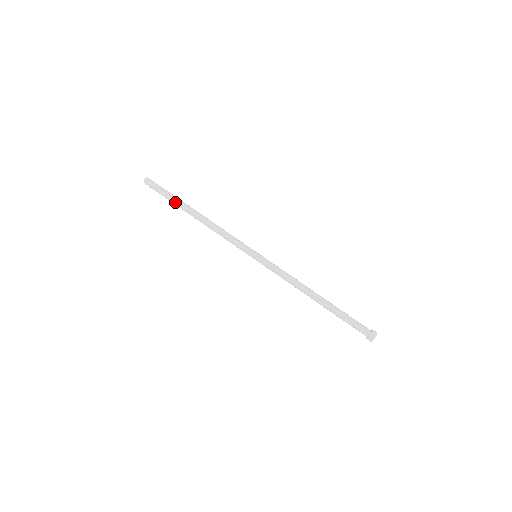
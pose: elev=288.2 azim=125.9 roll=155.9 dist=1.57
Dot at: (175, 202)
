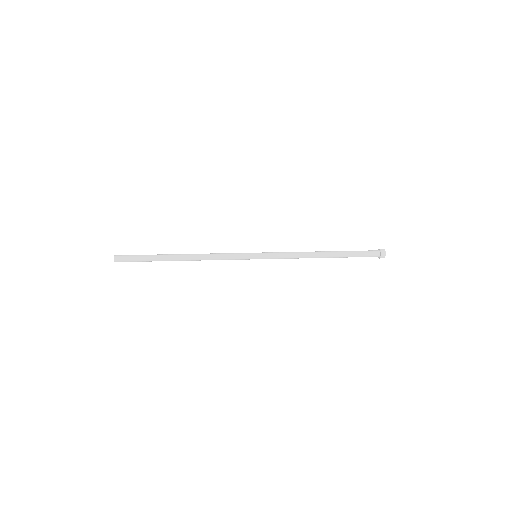
Dot at: (157, 259)
